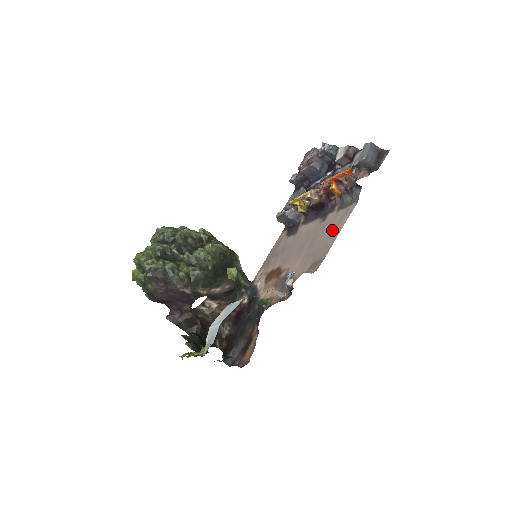
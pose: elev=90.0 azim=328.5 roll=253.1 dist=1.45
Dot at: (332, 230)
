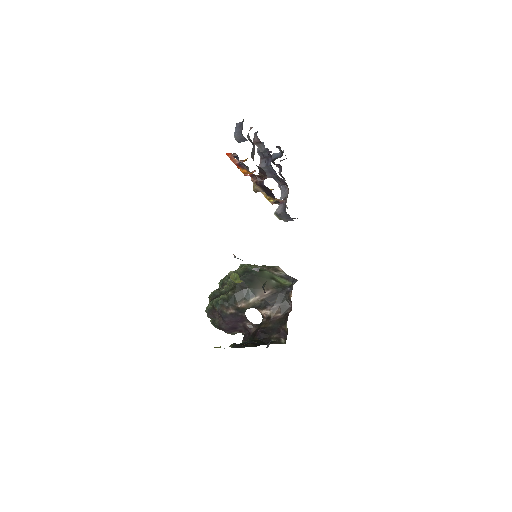
Dot at: occluded
